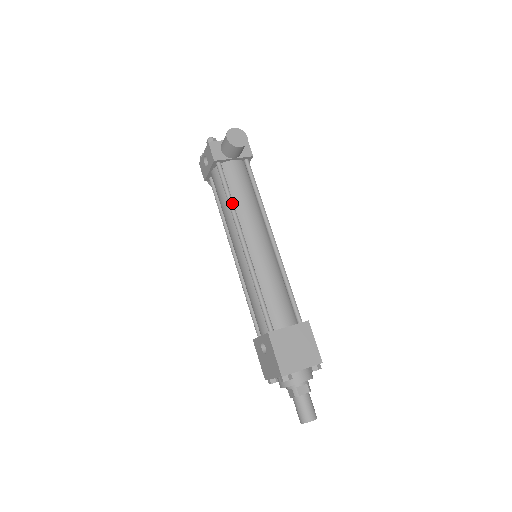
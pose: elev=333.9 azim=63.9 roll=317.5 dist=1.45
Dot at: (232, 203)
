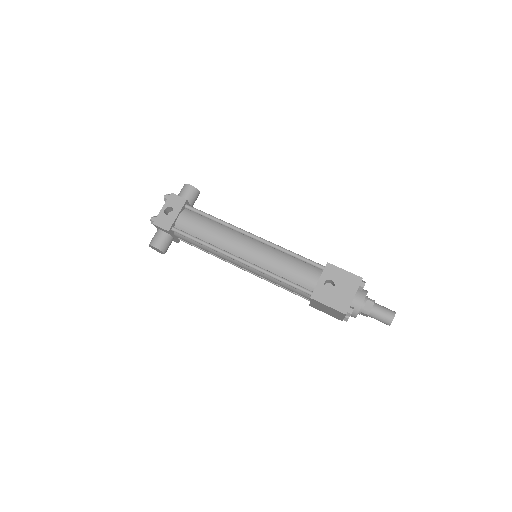
Dot at: (221, 220)
